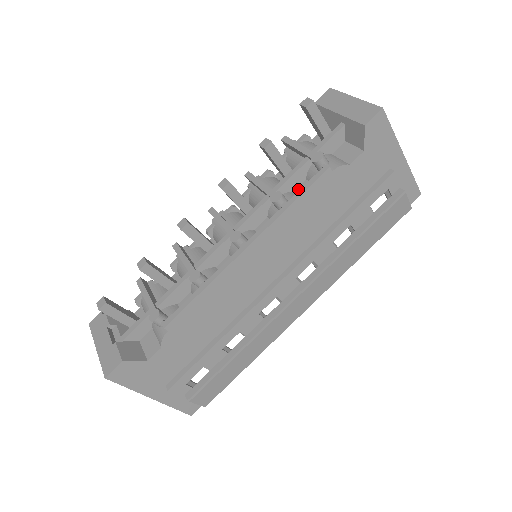
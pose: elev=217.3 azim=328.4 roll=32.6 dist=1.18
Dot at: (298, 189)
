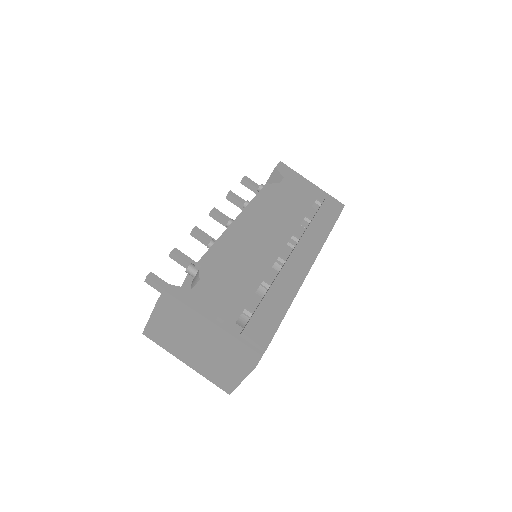
Dot at: occluded
